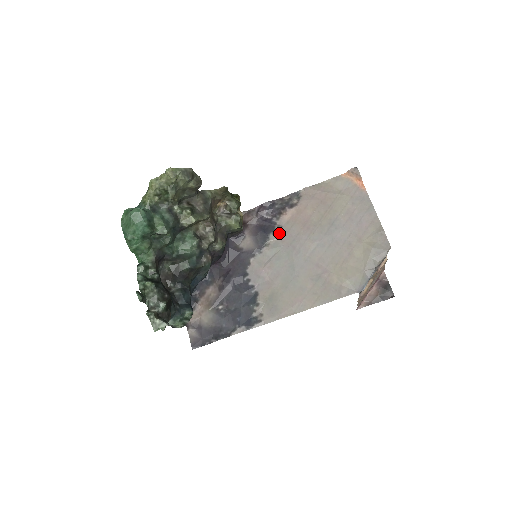
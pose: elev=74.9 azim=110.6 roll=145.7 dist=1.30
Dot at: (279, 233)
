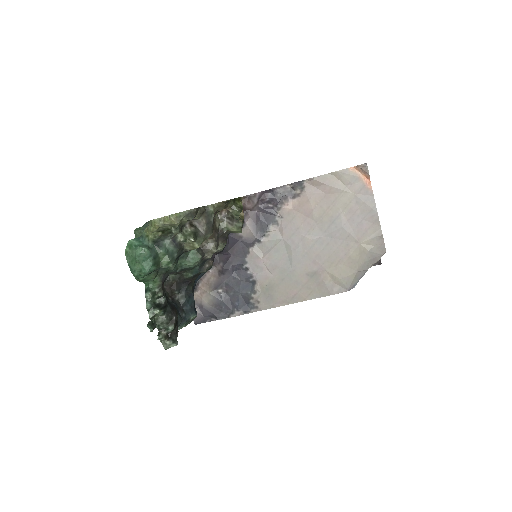
Dot at: (279, 224)
